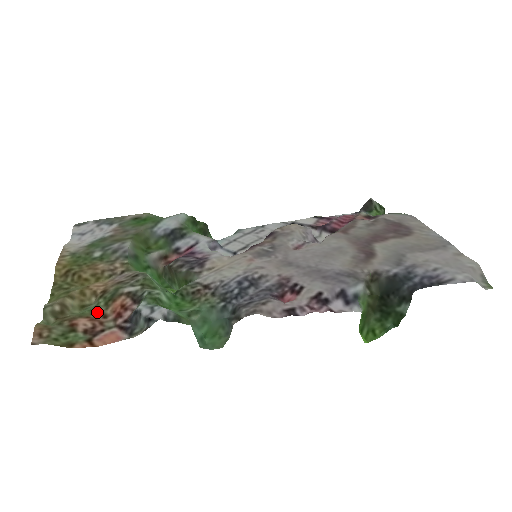
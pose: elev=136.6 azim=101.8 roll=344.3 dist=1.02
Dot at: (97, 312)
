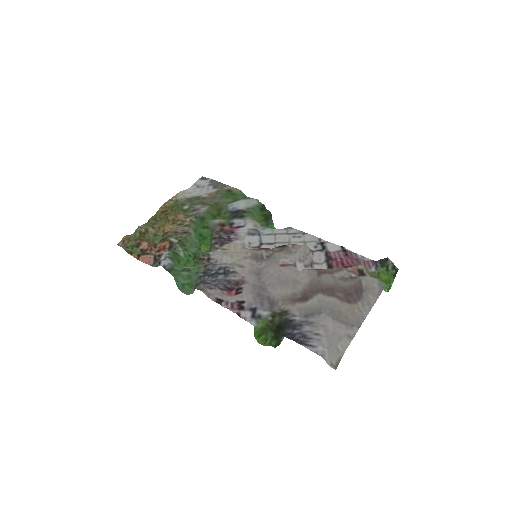
Dot at: (155, 243)
